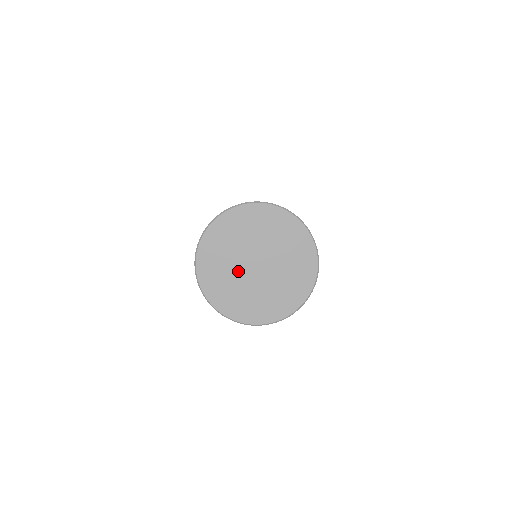
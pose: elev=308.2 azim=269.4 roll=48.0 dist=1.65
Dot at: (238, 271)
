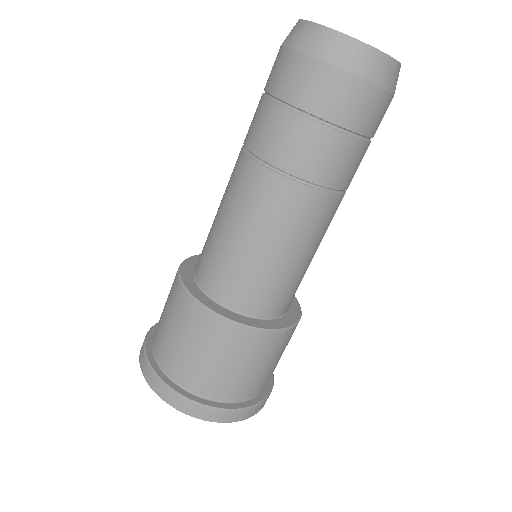
Dot at: occluded
